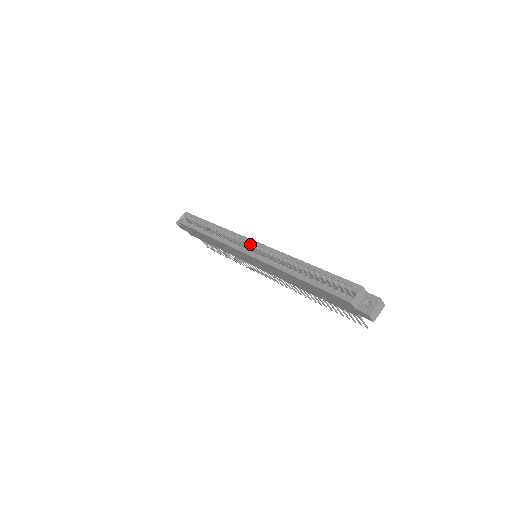
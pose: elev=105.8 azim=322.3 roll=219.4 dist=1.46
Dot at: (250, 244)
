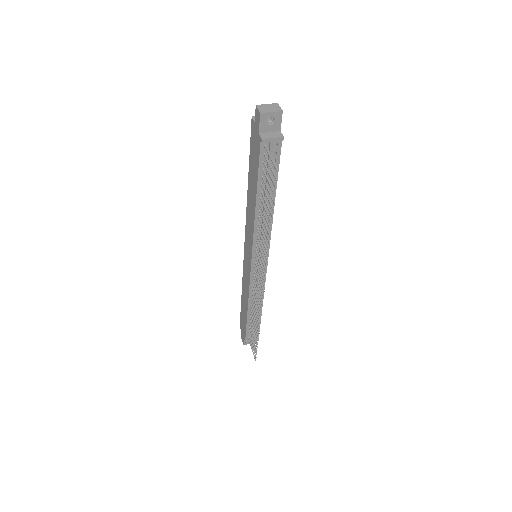
Dot at: occluded
